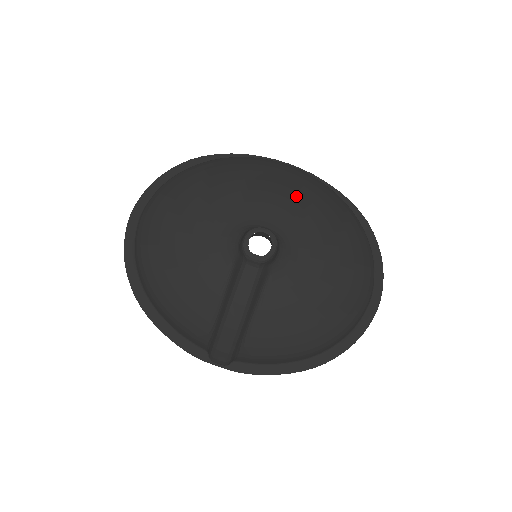
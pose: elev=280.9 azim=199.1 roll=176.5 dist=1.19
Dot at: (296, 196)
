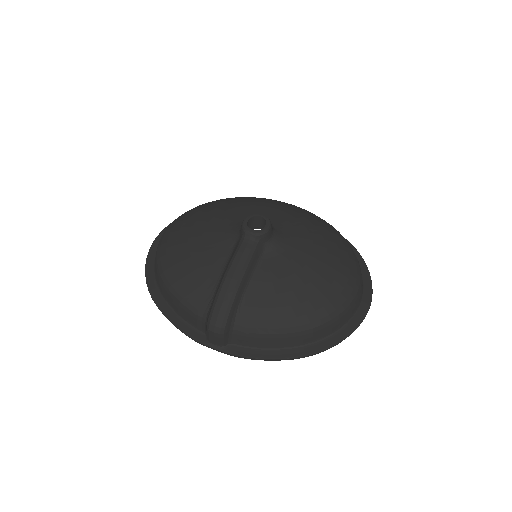
Dot at: (290, 211)
